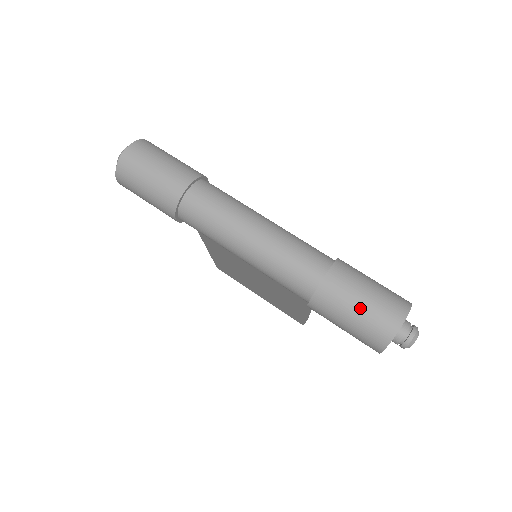
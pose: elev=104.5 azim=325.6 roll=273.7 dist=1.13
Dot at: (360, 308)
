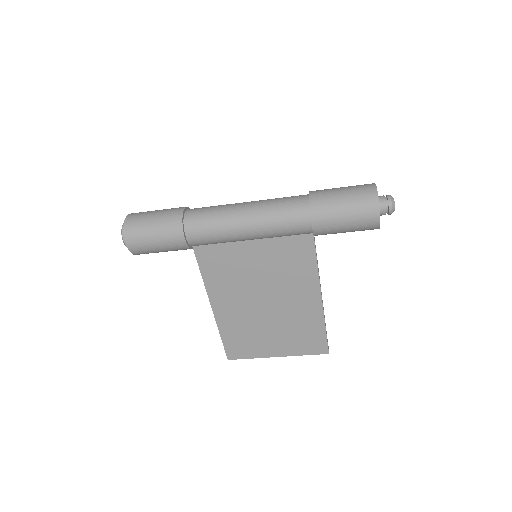
Dot at: (344, 193)
